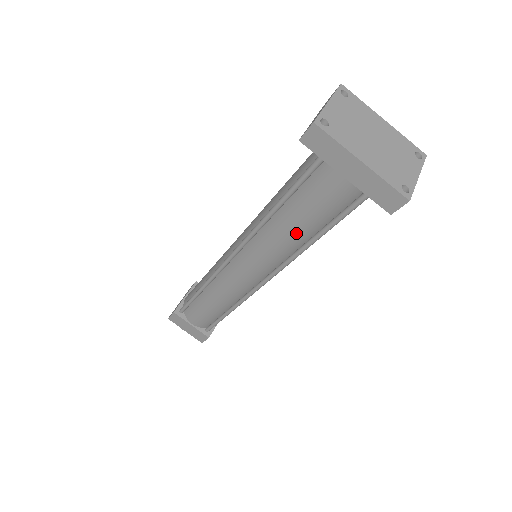
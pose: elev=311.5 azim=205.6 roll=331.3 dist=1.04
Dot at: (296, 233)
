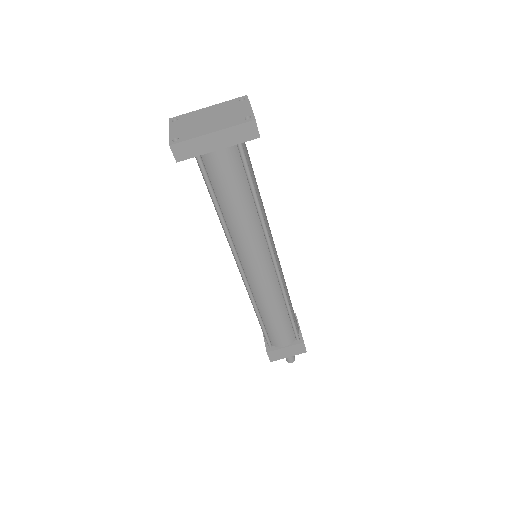
Dot at: (244, 210)
